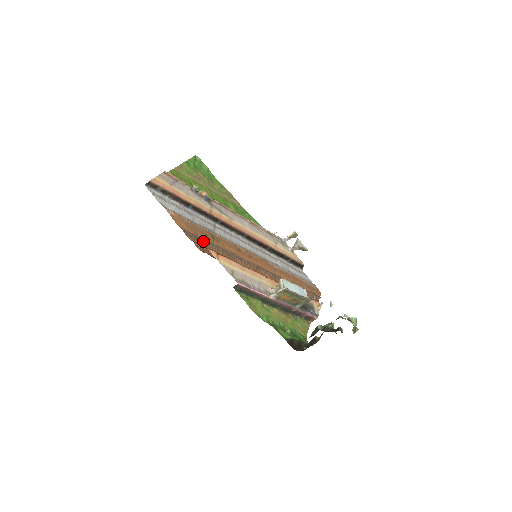
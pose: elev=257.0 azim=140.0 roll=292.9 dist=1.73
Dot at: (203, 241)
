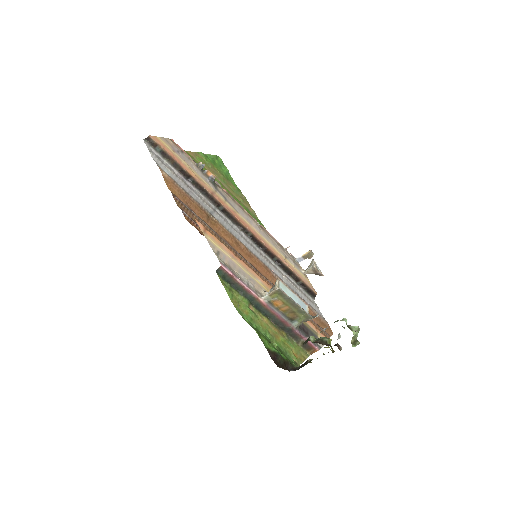
Dot at: (194, 215)
